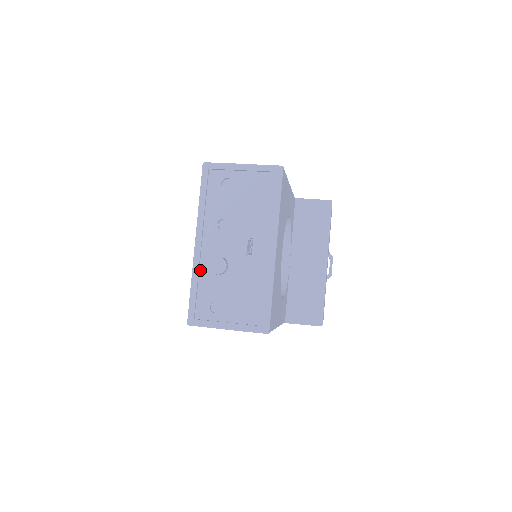
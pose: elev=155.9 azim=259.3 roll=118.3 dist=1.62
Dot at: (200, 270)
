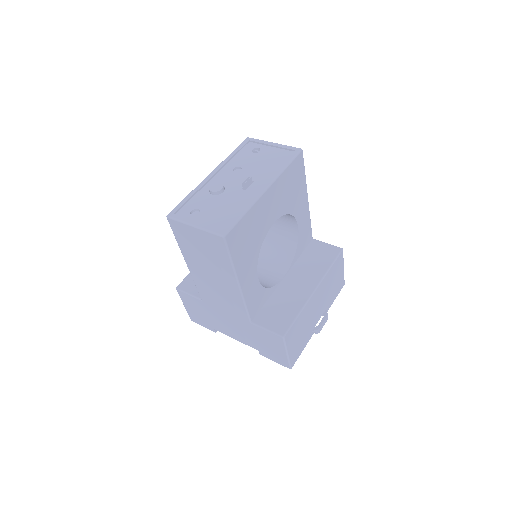
Dot at: (201, 189)
